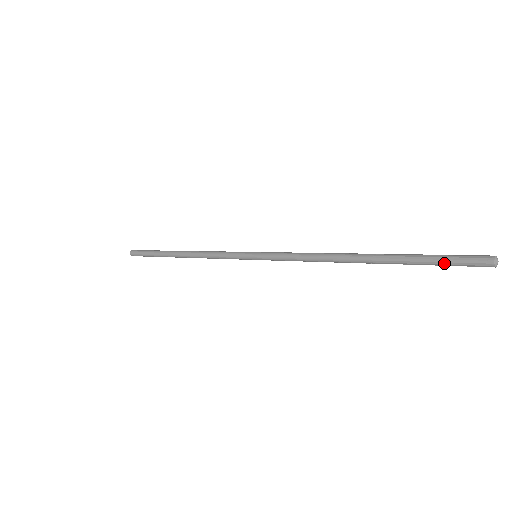
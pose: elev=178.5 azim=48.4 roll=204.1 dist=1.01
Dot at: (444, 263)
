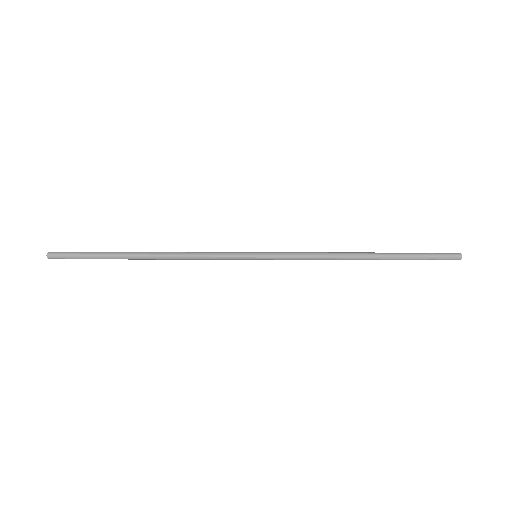
Dot at: (431, 256)
